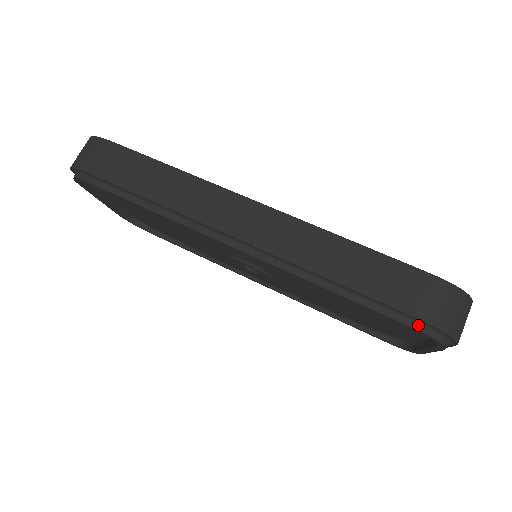
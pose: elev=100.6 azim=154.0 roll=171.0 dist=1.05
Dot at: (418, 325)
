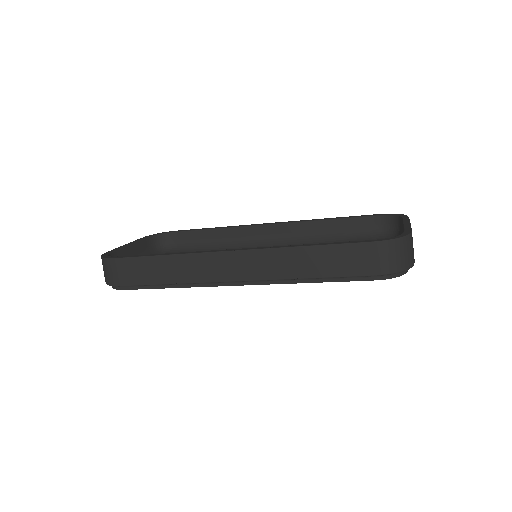
Dot at: (378, 277)
